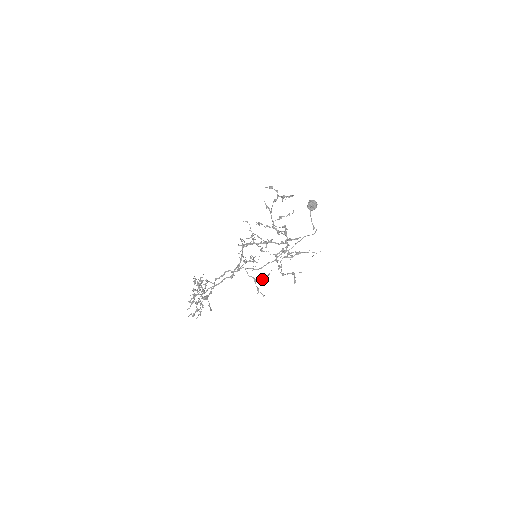
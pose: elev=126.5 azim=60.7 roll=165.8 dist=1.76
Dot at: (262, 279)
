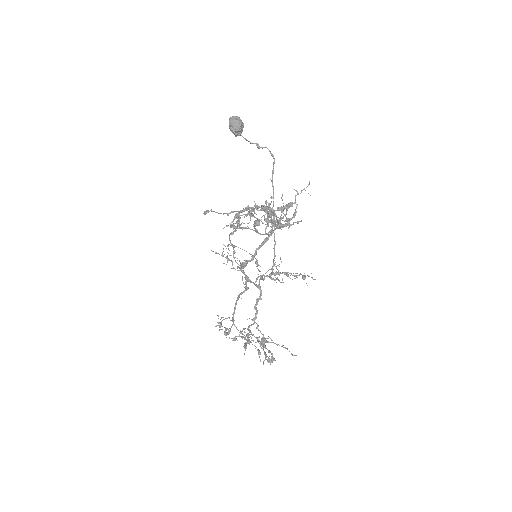
Dot at: occluded
